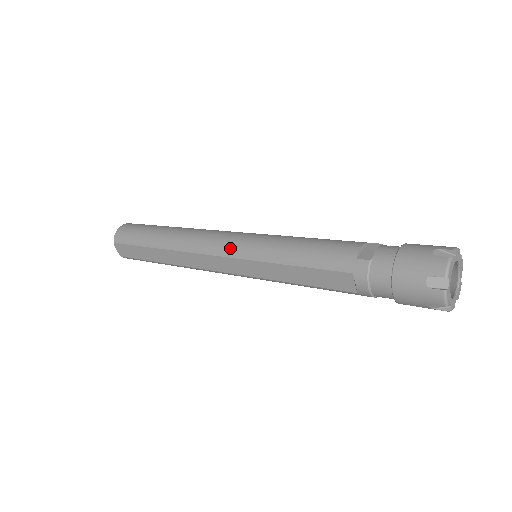
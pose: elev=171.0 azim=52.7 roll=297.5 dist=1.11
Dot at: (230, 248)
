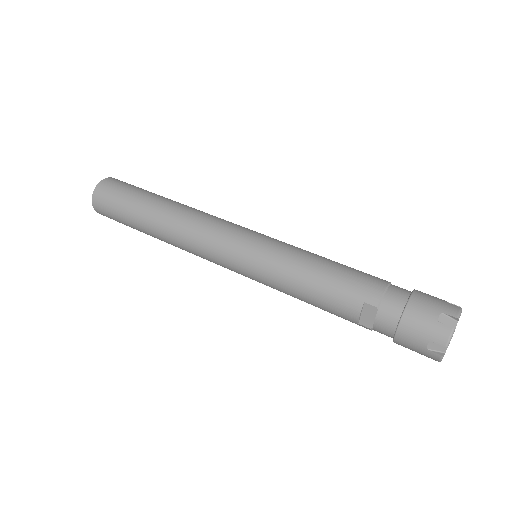
Dot at: occluded
